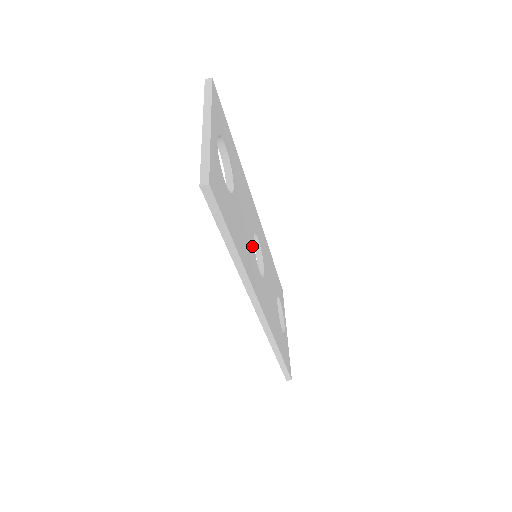
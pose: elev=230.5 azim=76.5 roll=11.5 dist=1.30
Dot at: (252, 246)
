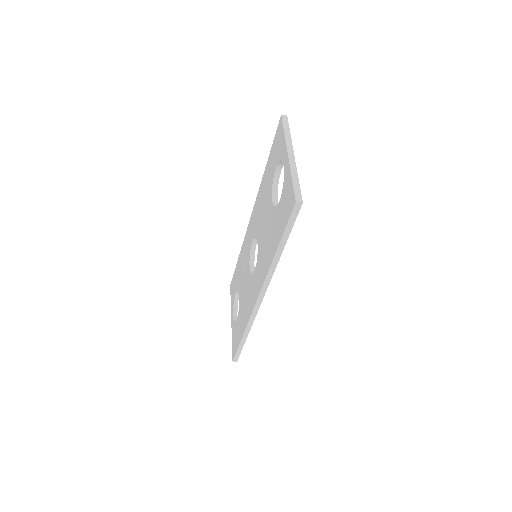
Dot at: occluded
